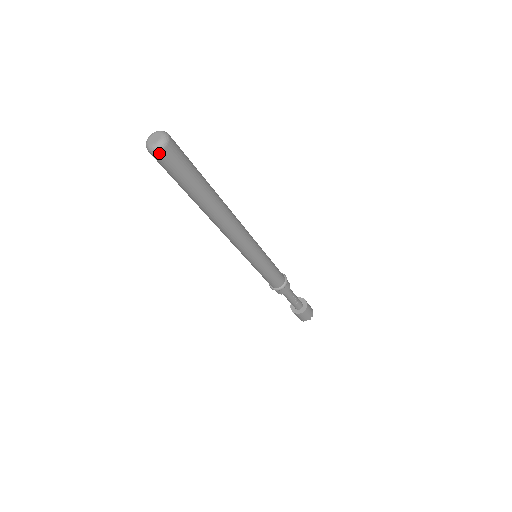
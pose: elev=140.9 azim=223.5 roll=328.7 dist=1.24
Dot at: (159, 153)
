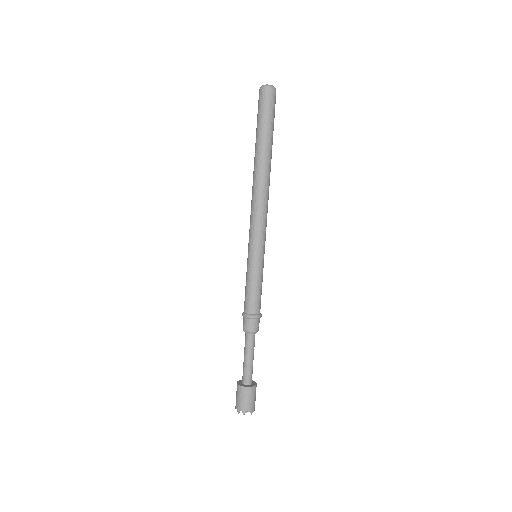
Dot at: (271, 89)
